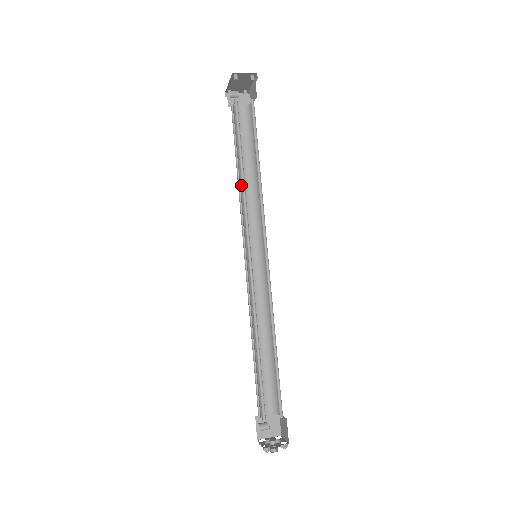
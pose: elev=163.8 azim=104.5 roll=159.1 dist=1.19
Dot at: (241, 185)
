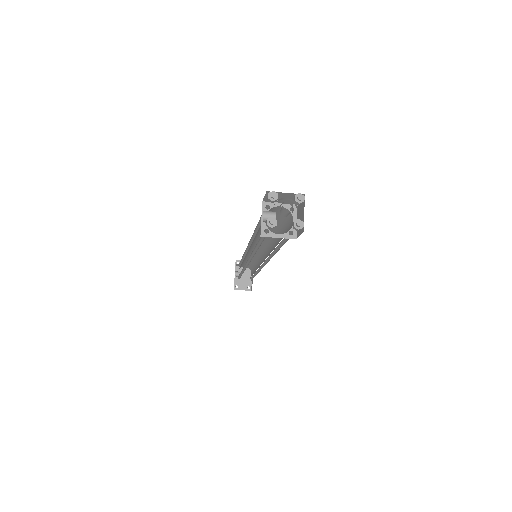
Dot at: (243, 271)
